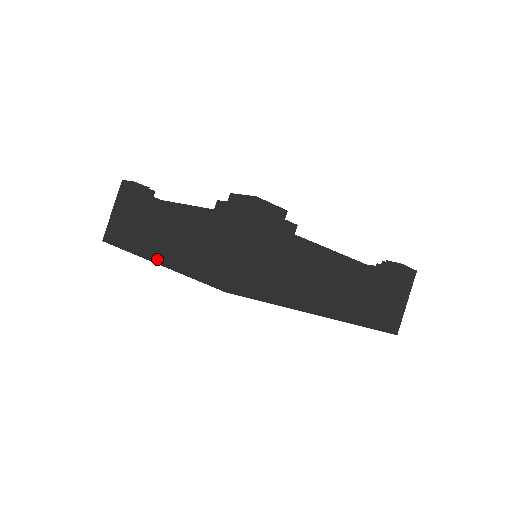
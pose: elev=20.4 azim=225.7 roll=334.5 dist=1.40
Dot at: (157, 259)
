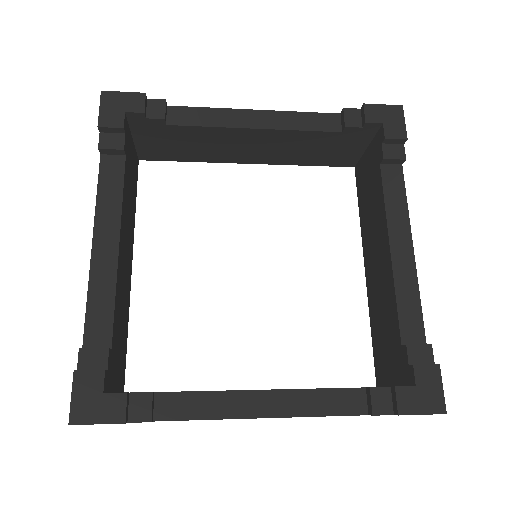
Dot at: occluded
